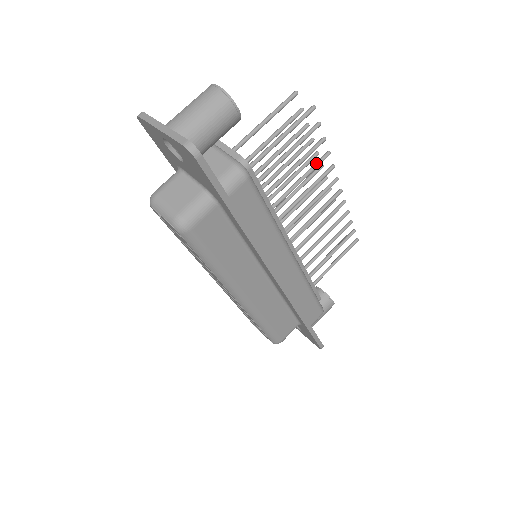
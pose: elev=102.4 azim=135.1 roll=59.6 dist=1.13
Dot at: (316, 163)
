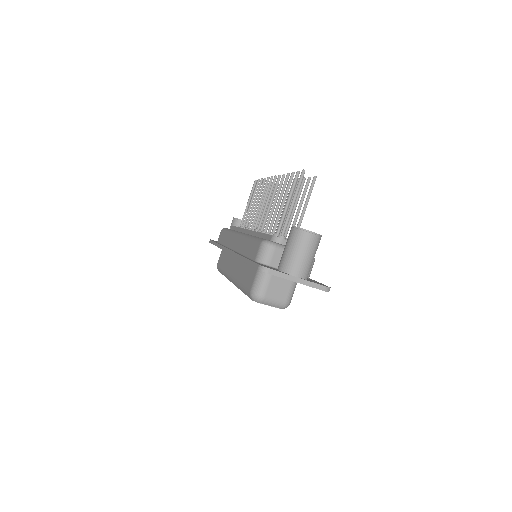
Dot at: occluded
